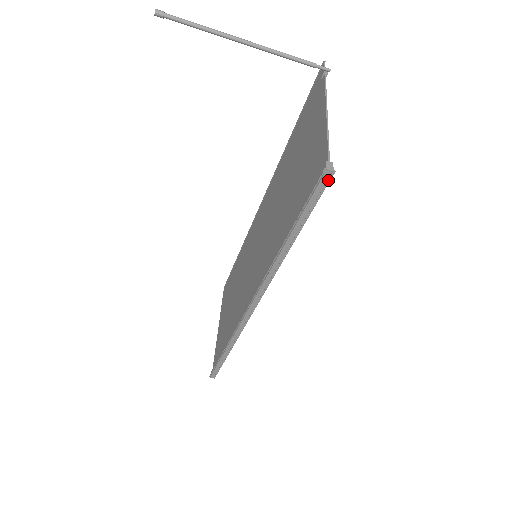
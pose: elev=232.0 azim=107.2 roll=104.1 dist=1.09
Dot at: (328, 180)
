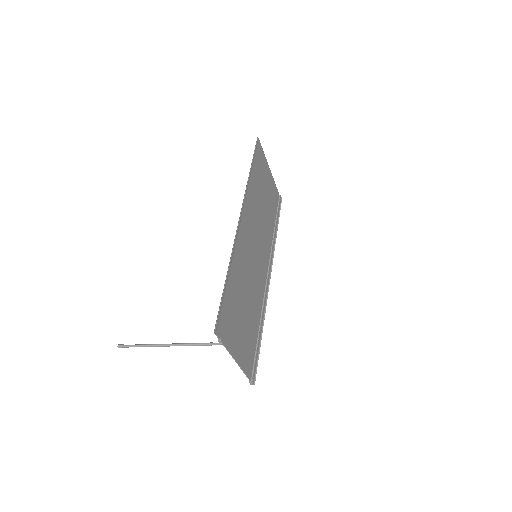
Dot at: (255, 378)
